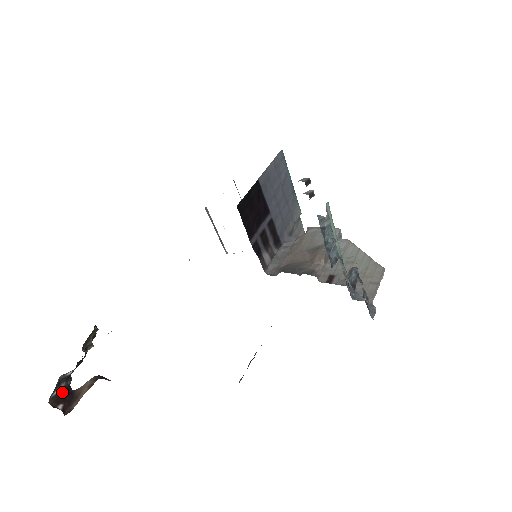
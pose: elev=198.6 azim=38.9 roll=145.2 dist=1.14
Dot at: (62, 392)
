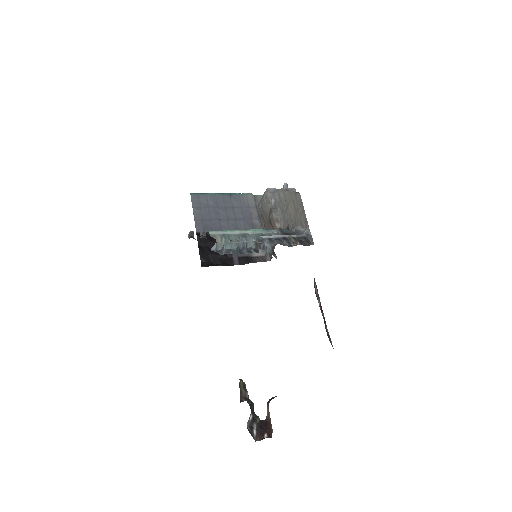
Dot at: (259, 428)
